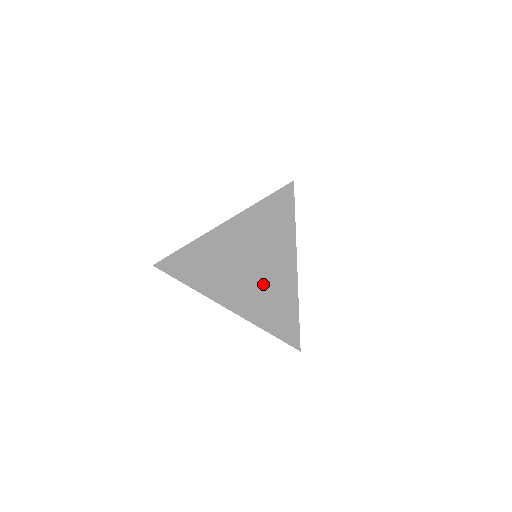
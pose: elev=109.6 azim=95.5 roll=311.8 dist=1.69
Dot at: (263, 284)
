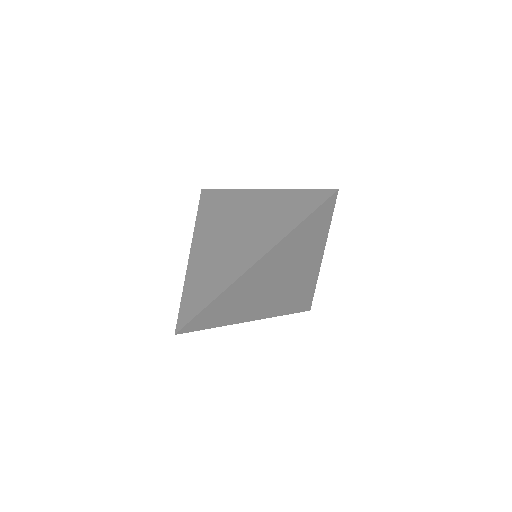
Dot at: (291, 284)
